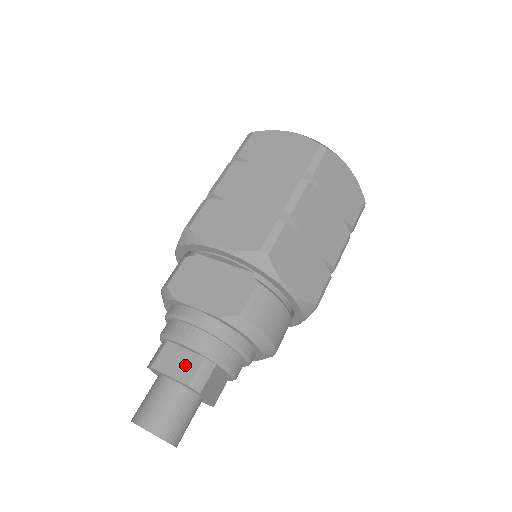
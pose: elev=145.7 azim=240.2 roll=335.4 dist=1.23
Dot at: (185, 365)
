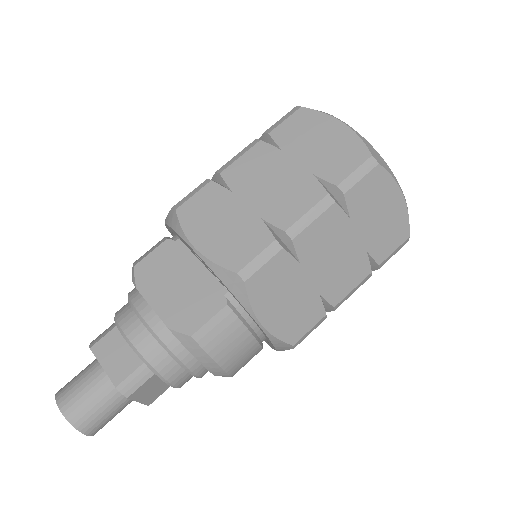
Dot at: (122, 362)
